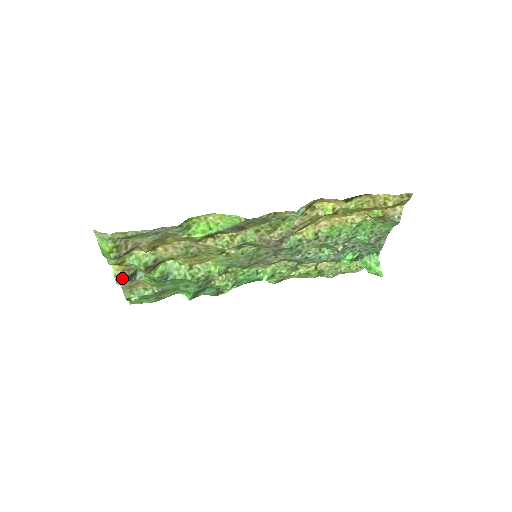
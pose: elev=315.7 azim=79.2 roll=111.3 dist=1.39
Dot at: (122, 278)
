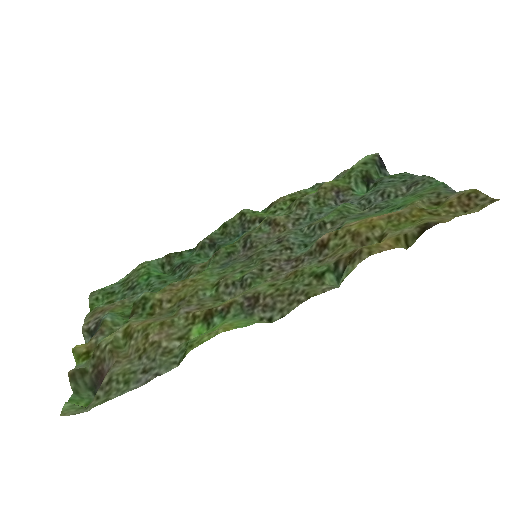
Dot at: occluded
